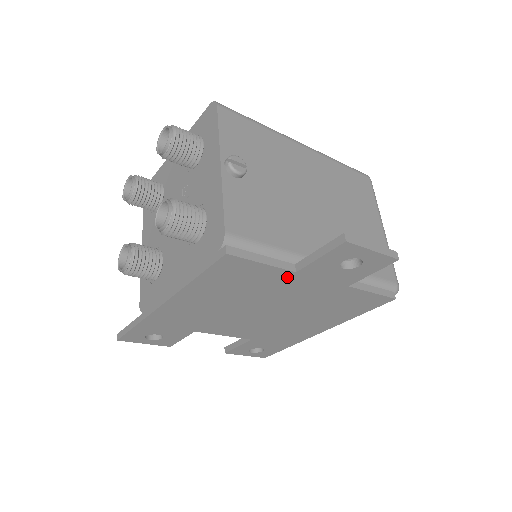
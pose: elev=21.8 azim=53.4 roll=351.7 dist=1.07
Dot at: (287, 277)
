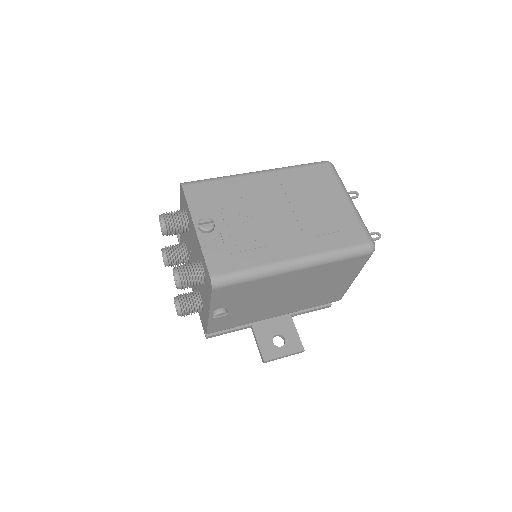
Dot at: occluded
